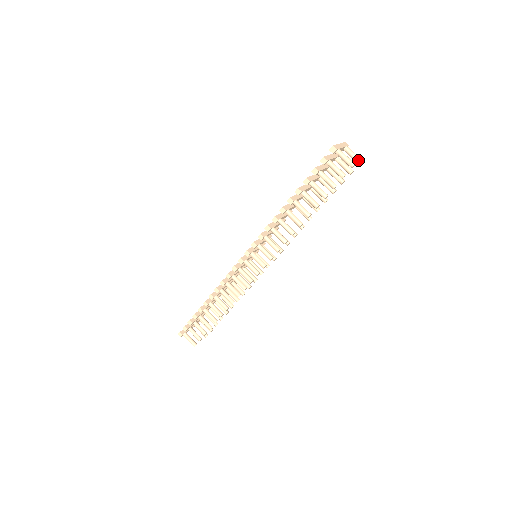
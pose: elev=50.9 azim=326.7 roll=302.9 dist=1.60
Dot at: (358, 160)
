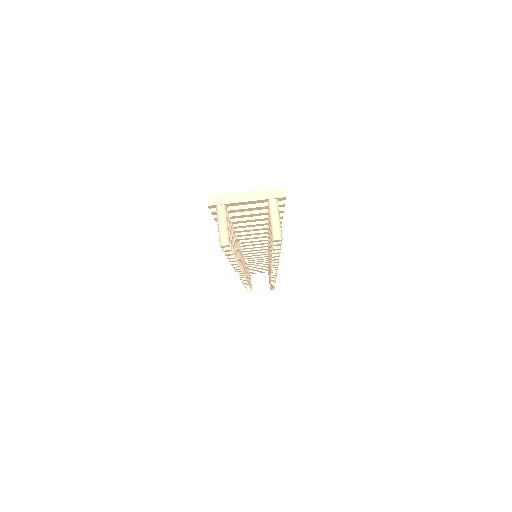
Dot at: (271, 234)
